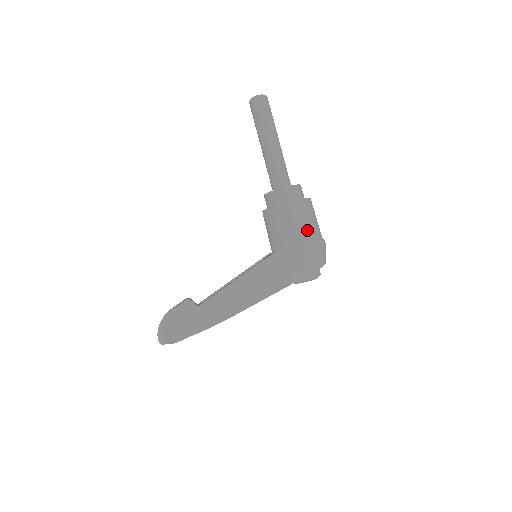
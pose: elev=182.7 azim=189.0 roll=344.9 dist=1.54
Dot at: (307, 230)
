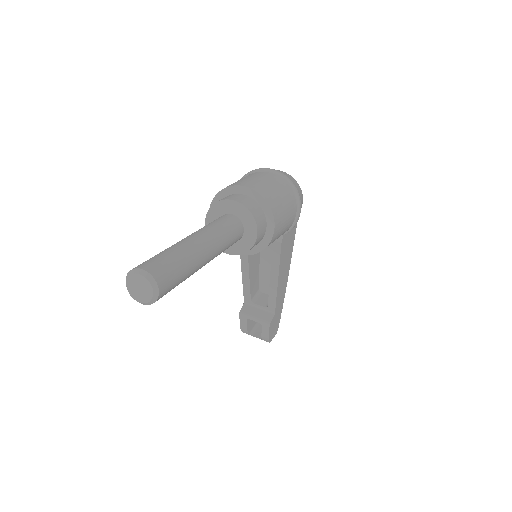
Dot at: (291, 210)
